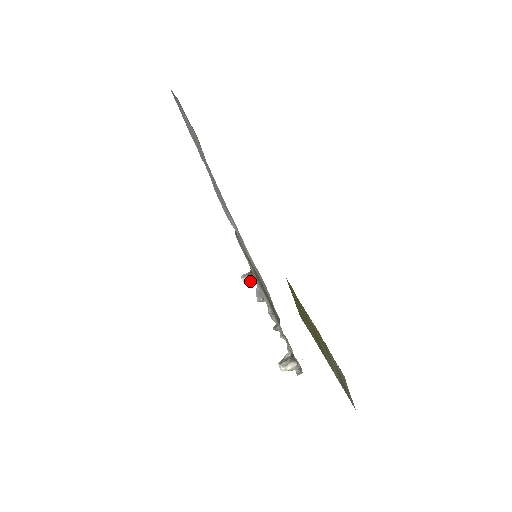
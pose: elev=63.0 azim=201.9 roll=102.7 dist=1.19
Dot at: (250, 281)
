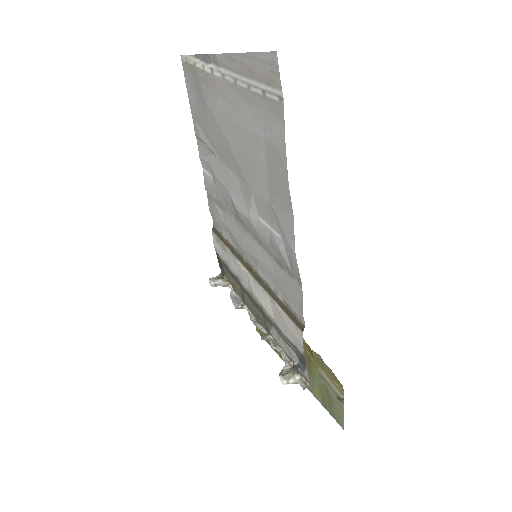
Dot at: (221, 285)
